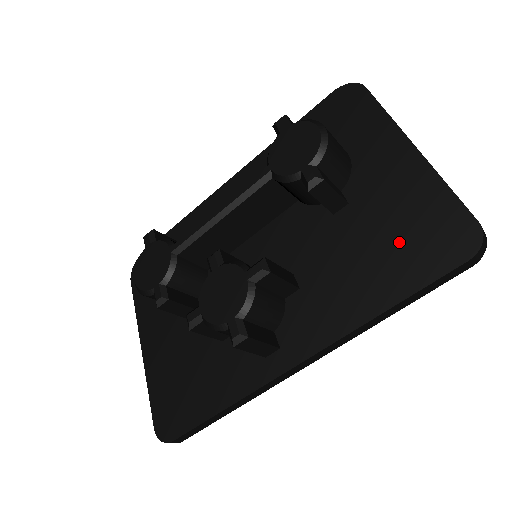
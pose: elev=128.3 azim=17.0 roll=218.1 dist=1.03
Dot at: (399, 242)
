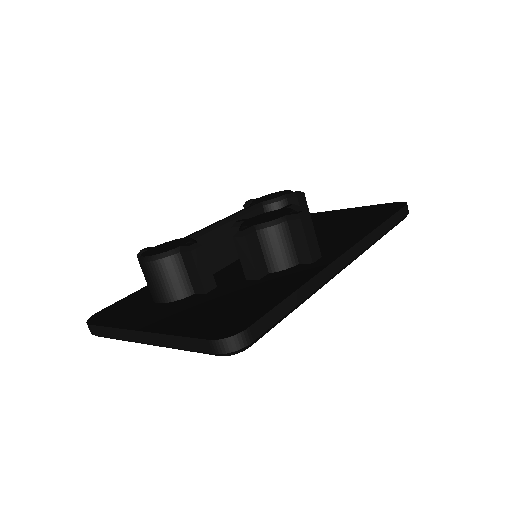
Dot at: (362, 217)
